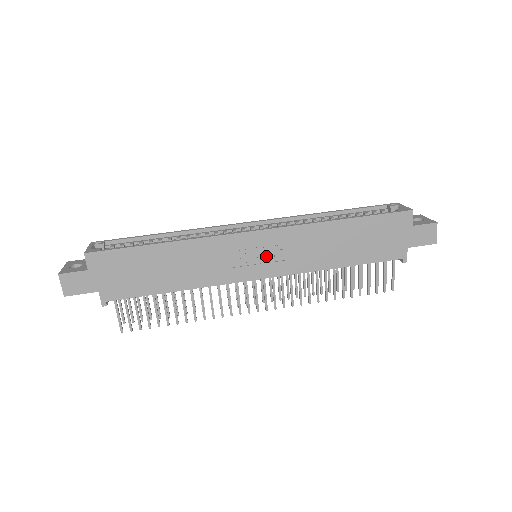
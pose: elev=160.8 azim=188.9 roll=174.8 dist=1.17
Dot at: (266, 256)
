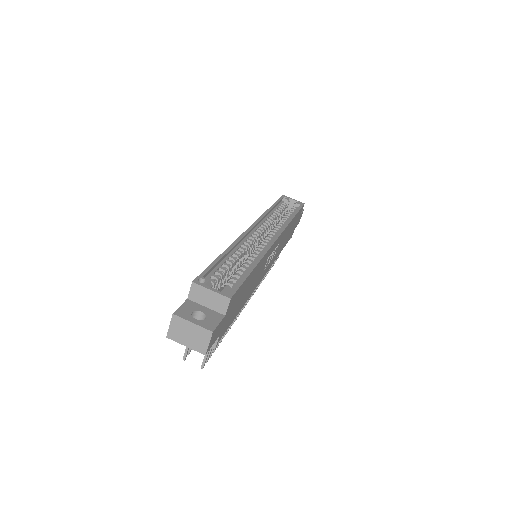
Dot at: (272, 256)
